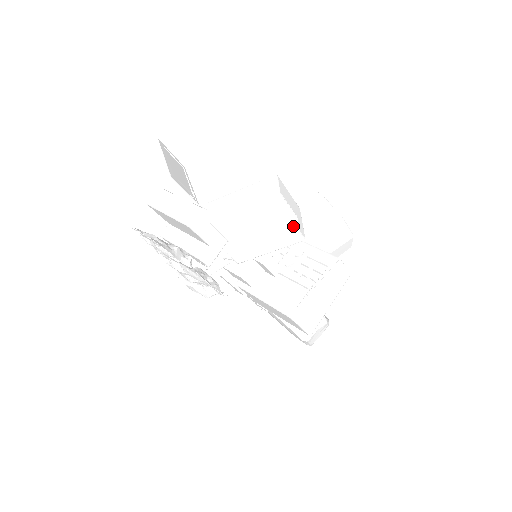
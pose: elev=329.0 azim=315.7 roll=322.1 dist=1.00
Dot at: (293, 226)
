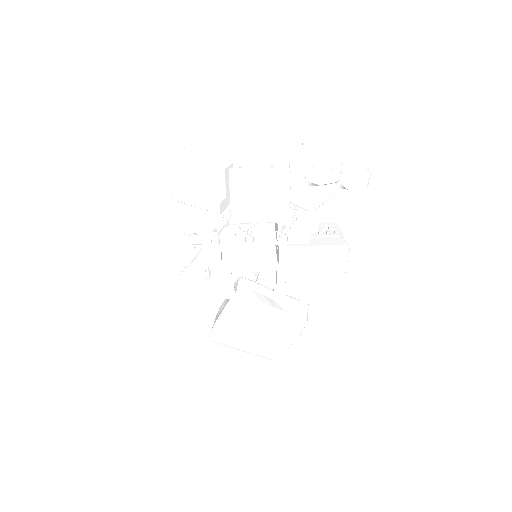
Dot at: occluded
